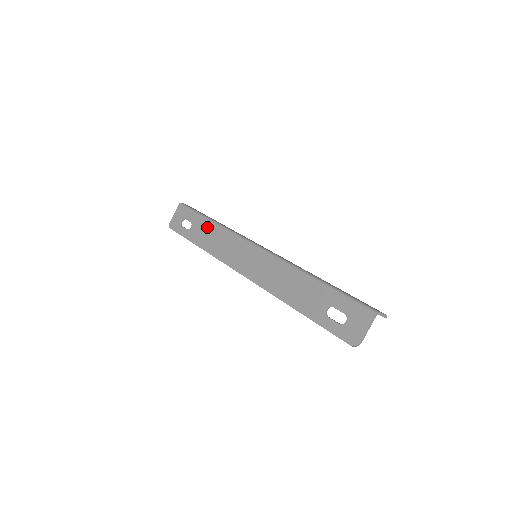
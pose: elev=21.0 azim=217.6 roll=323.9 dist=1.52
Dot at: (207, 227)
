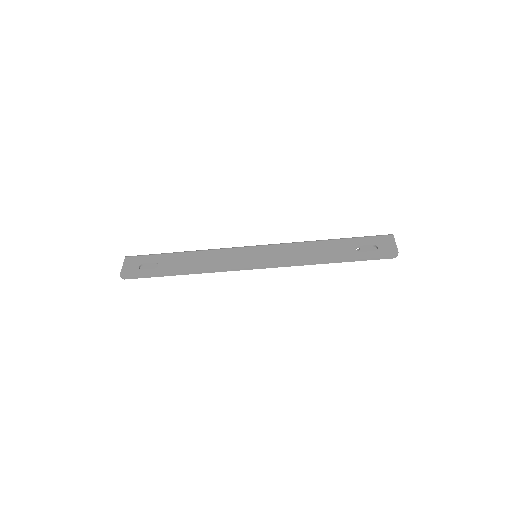
Dot at: (183, 257)
